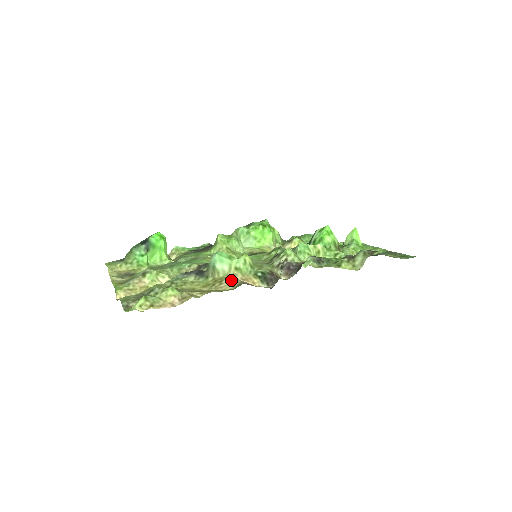
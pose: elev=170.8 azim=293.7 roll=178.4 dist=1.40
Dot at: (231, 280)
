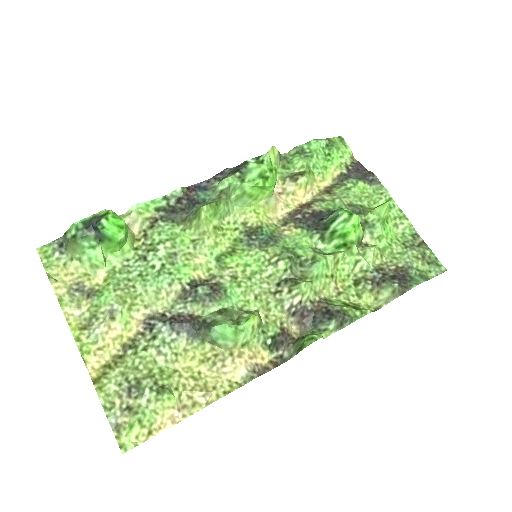
Dot at: (237, 363)
